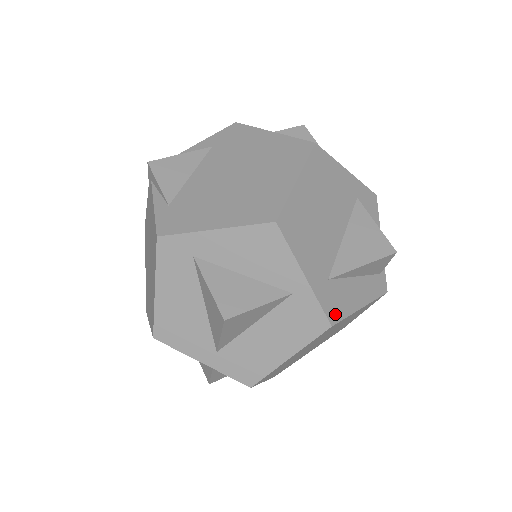
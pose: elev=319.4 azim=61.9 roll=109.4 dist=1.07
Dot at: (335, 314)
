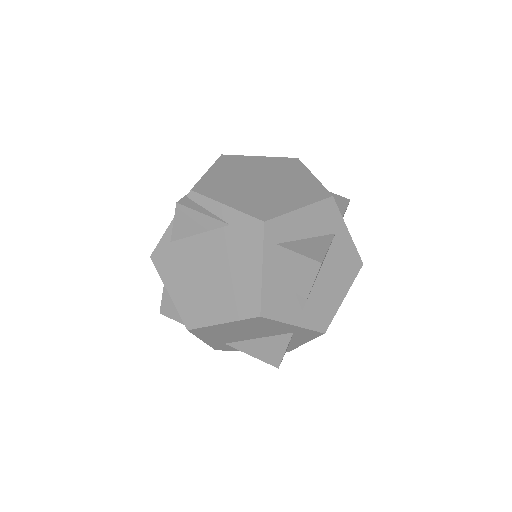
Dot at: (222, 349)
